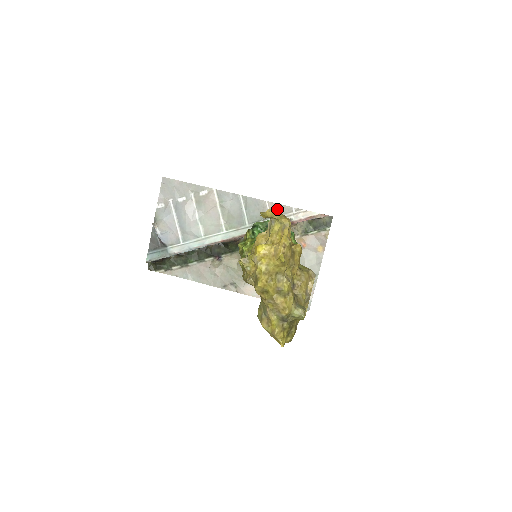
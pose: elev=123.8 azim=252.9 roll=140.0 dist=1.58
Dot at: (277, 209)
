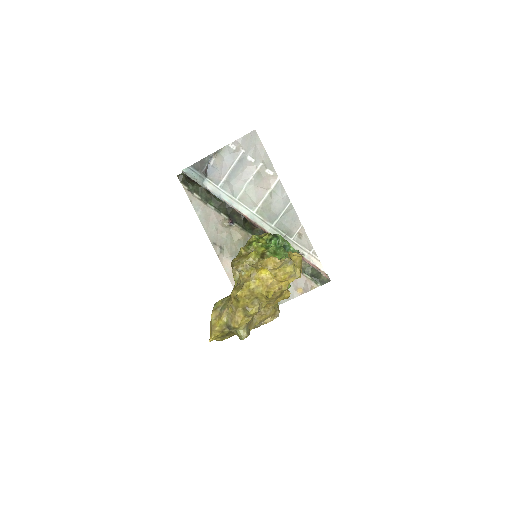
Dot at: occluded
